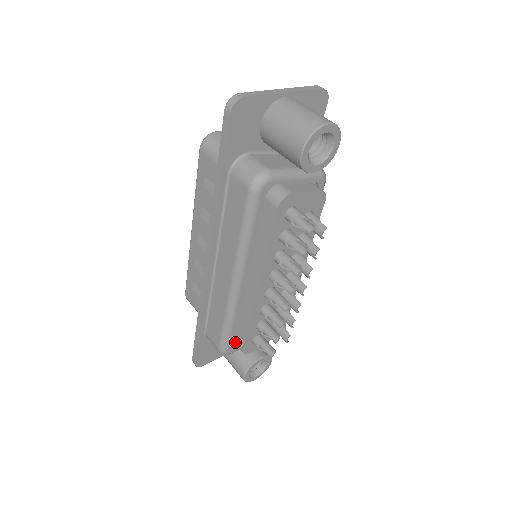
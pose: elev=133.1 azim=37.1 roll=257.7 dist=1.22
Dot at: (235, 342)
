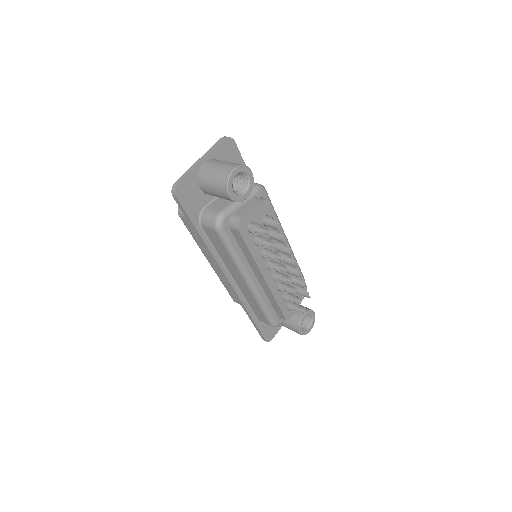
Dot at: (278, 315)
